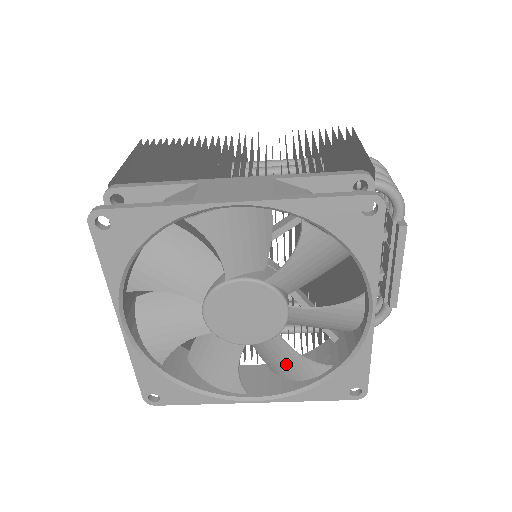
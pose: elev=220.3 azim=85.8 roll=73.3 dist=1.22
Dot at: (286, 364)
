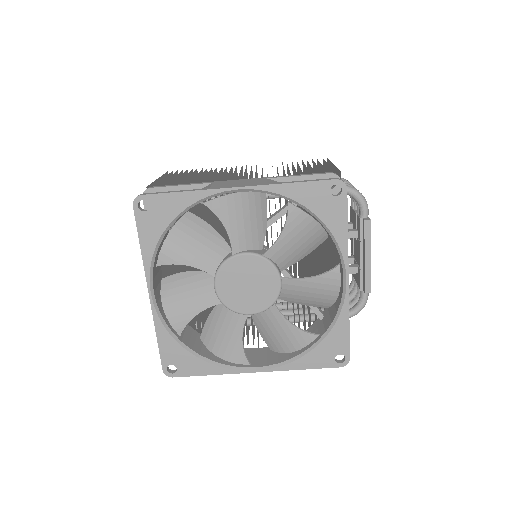
Dot at: (281, 335)
